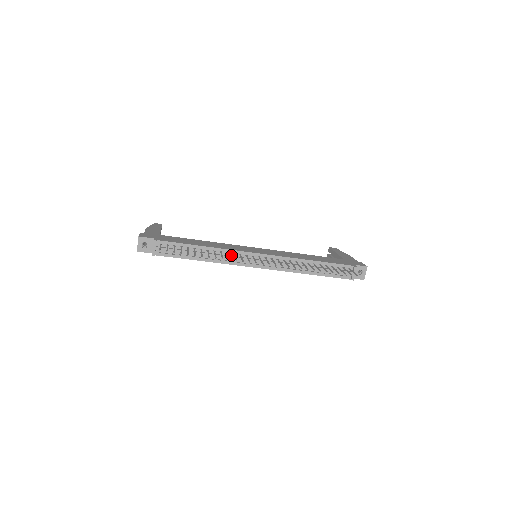
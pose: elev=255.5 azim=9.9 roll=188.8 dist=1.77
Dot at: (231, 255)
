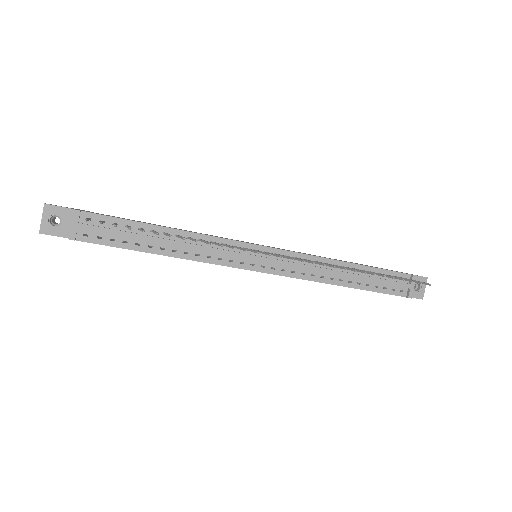
Dot at: (218, 247)
